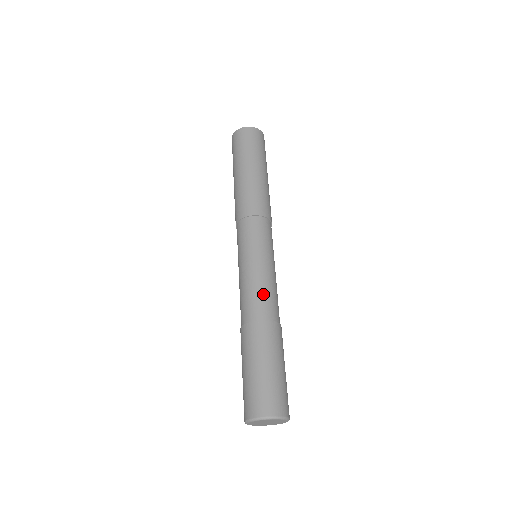
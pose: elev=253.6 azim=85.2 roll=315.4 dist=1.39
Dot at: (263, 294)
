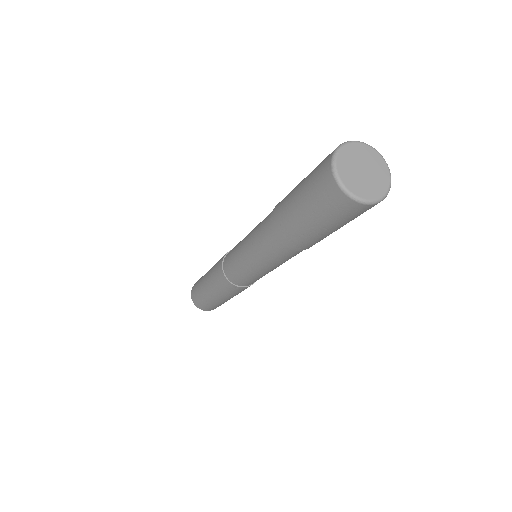
Dot at: occluded
